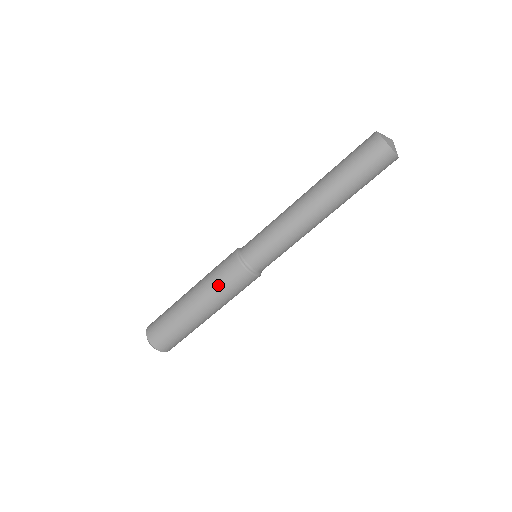
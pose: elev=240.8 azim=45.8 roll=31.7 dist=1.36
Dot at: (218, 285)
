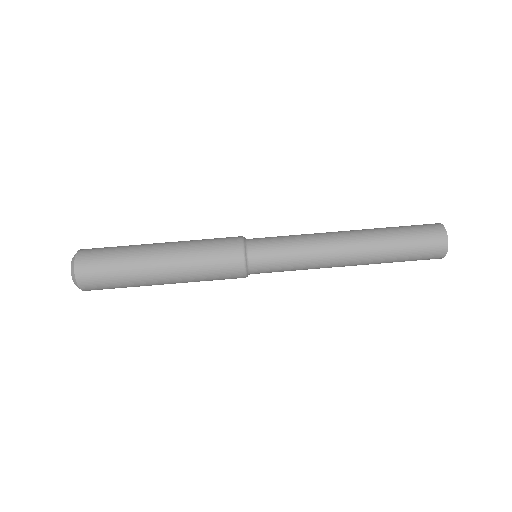
Dot at: (204, 239)
